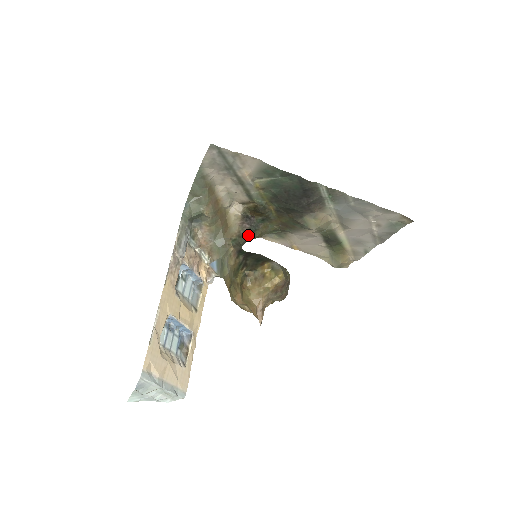
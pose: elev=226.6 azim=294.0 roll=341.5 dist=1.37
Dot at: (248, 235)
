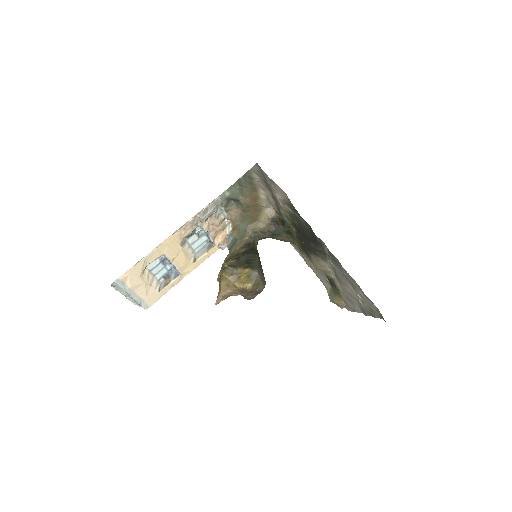
Dot at: (271, 235)
